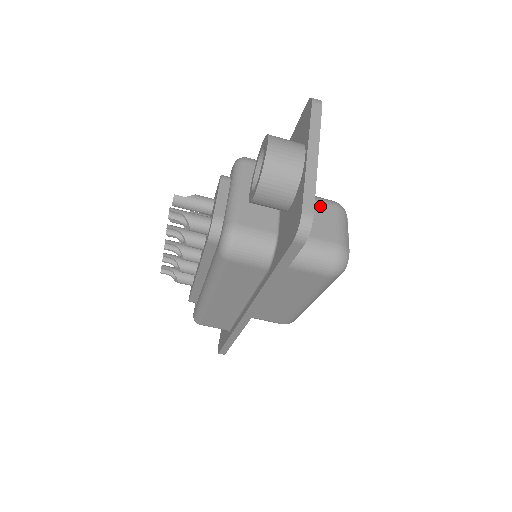
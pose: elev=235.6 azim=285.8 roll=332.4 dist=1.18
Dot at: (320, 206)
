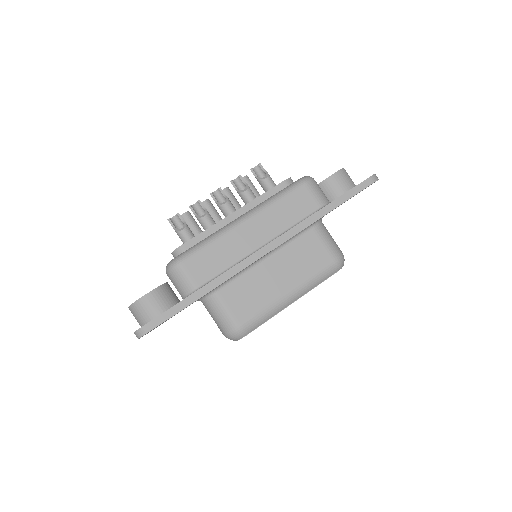
Dot at: occluded
